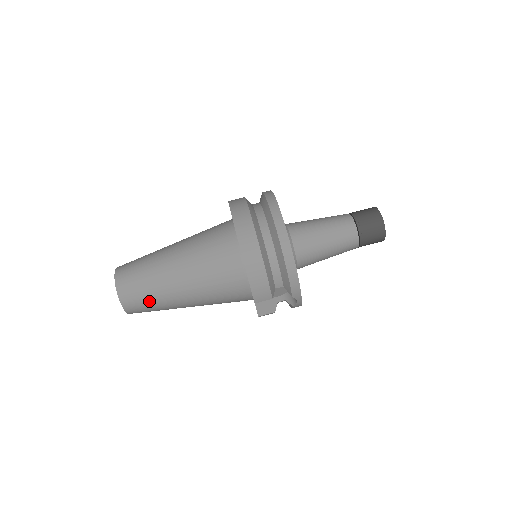
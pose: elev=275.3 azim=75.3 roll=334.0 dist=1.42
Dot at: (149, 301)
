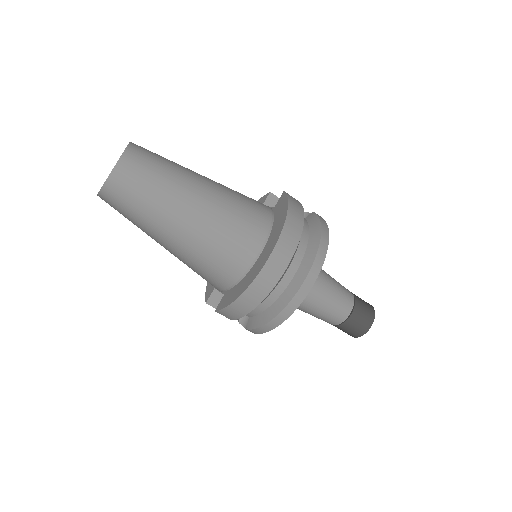
Dot at: (129, 215)
